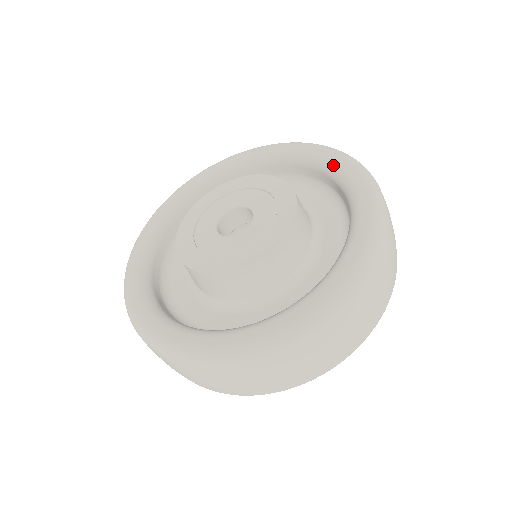
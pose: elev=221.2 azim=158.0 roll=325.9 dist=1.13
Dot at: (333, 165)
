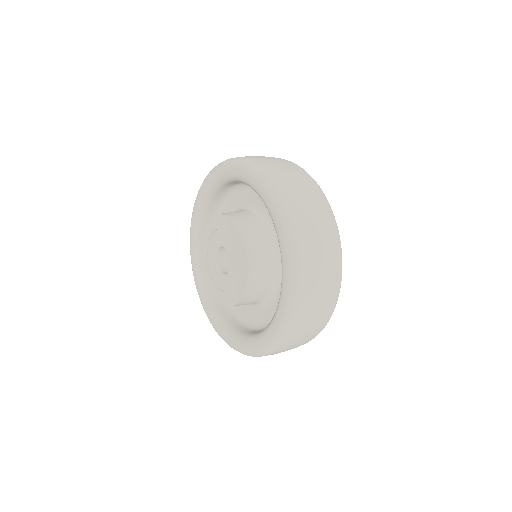
Dot at: (282, 272)
